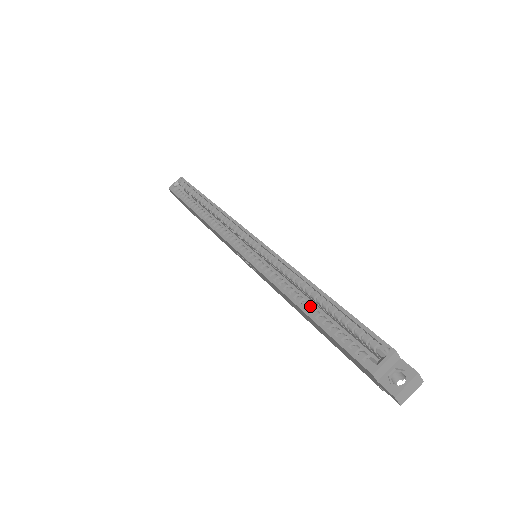
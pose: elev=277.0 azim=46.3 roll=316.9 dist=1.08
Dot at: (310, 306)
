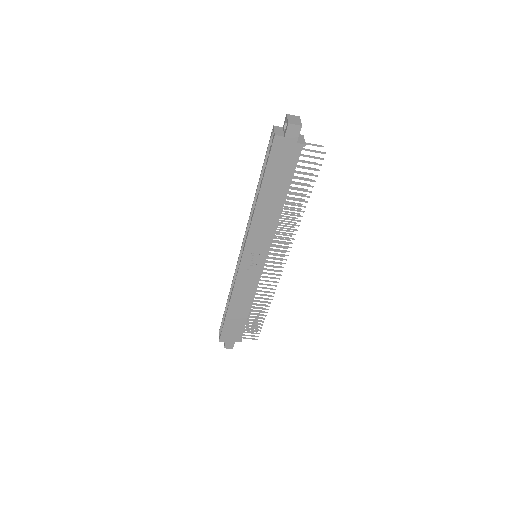
Dot at: occluded
